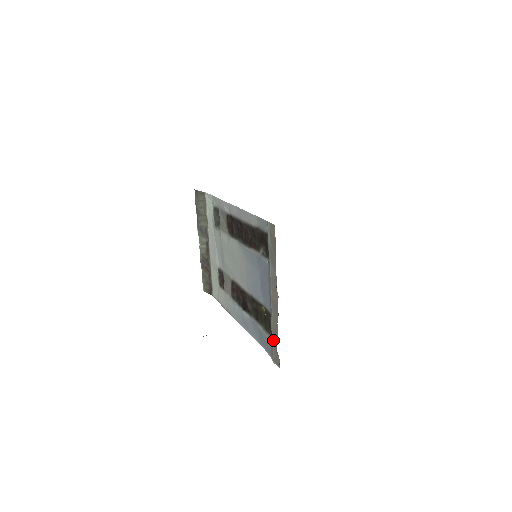
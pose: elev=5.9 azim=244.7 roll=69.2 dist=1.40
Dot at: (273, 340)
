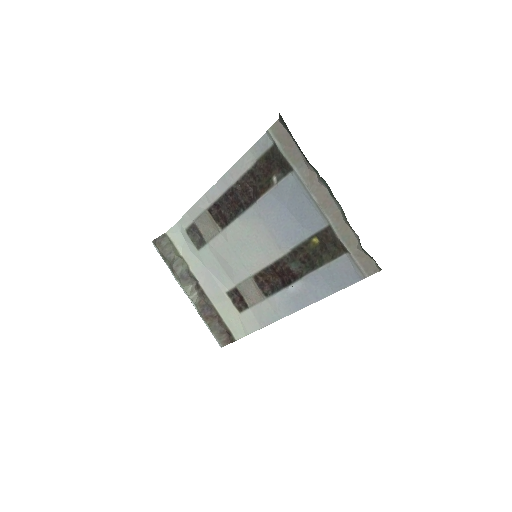
Dot at: (350, 250)
